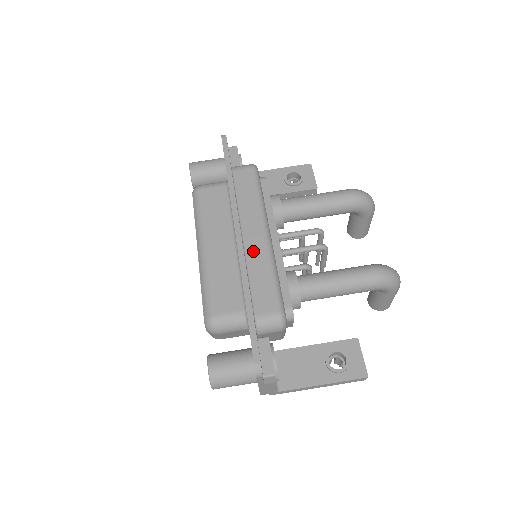
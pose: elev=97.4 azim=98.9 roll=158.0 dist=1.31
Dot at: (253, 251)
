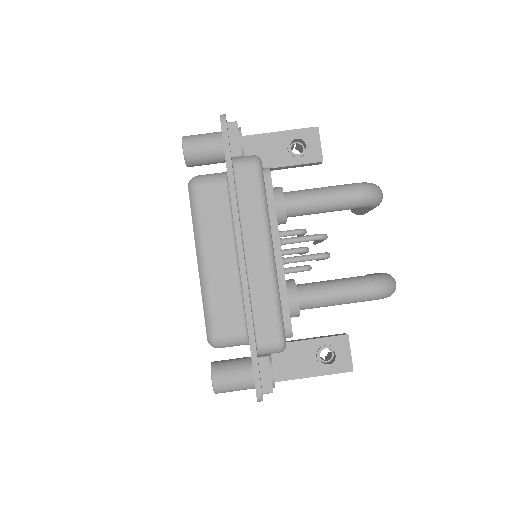
Dot at: (256, 273)
